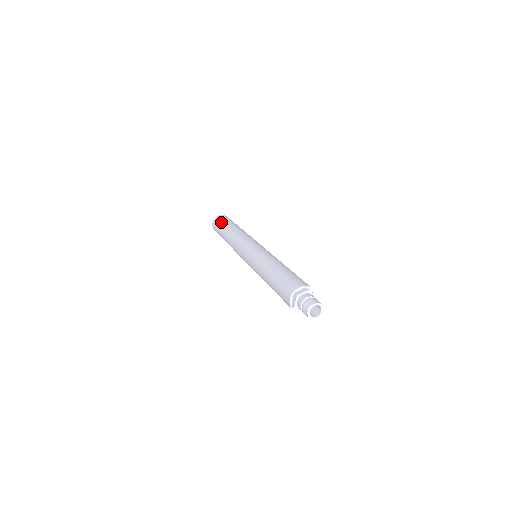
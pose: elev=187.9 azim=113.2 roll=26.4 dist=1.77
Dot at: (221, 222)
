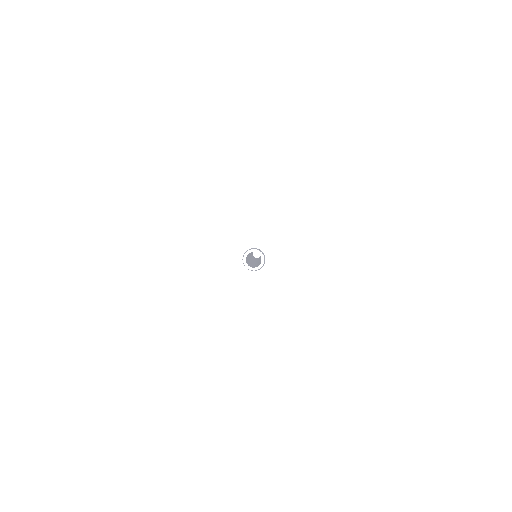
Dot at: occluded
